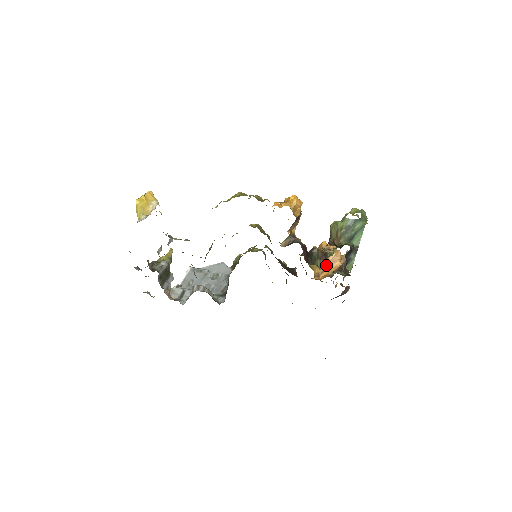
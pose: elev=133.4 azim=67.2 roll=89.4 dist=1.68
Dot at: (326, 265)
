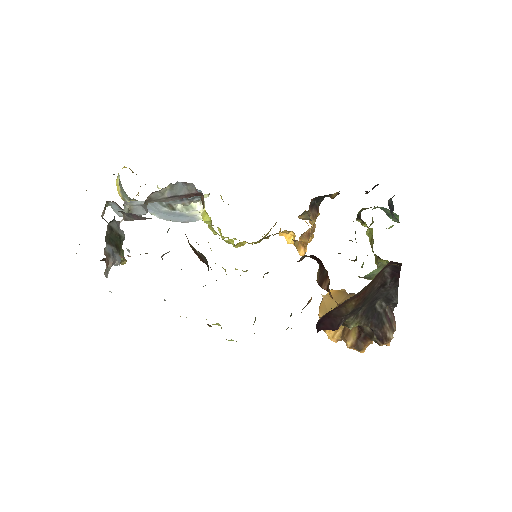
Dot at: occluded
